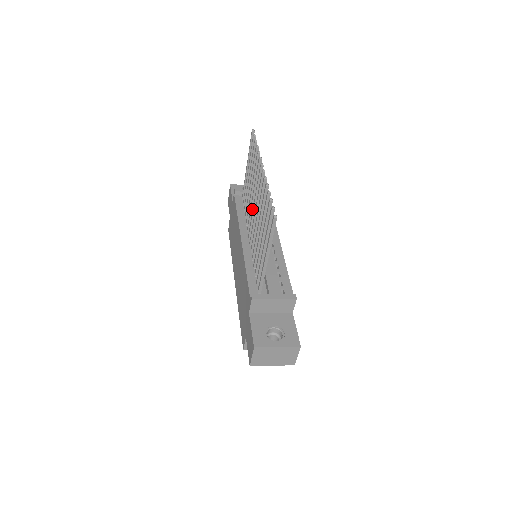
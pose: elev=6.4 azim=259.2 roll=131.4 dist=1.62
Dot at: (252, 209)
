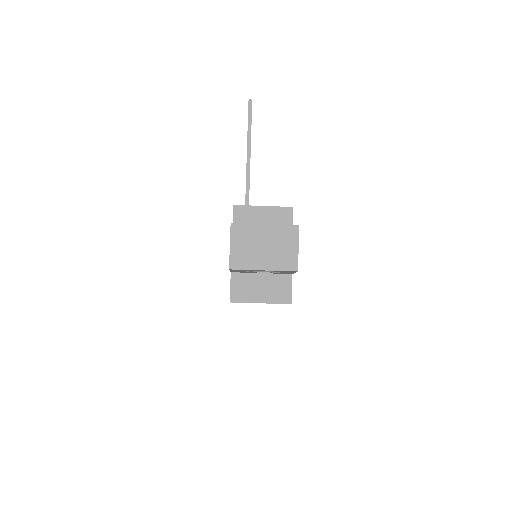
Dot at: occluded
